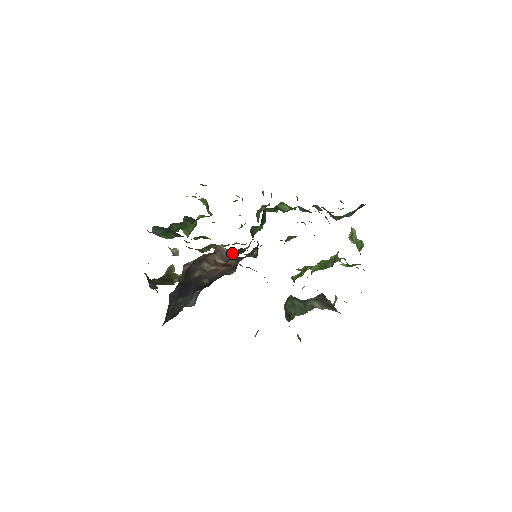
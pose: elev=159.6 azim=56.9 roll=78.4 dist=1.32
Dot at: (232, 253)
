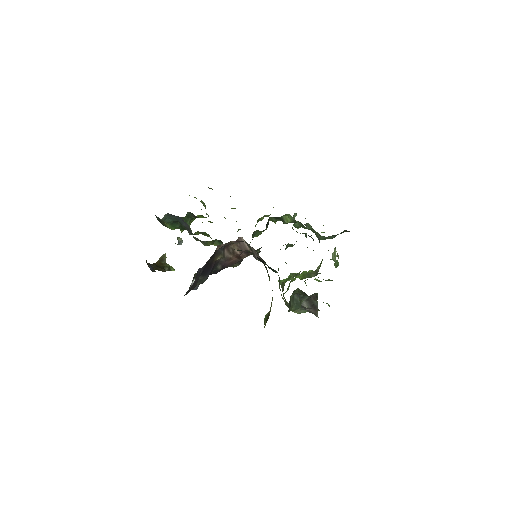
Dot at: occluded
